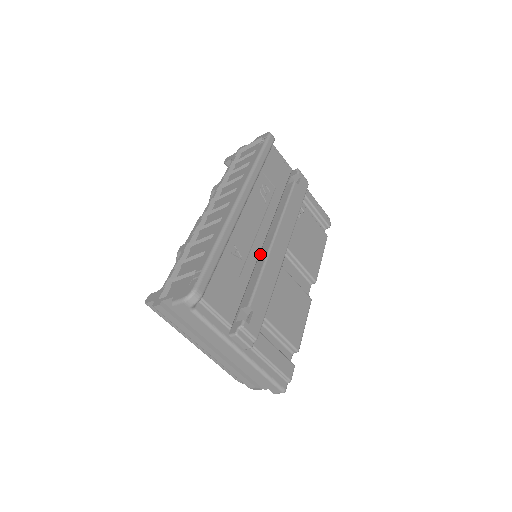
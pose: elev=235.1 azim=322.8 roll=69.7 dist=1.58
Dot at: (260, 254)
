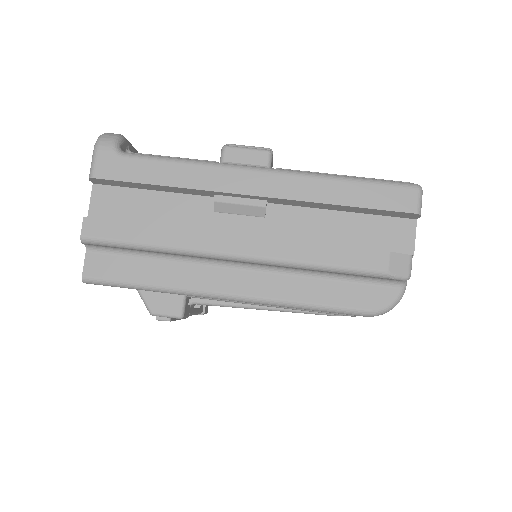
Dot at: occluded
